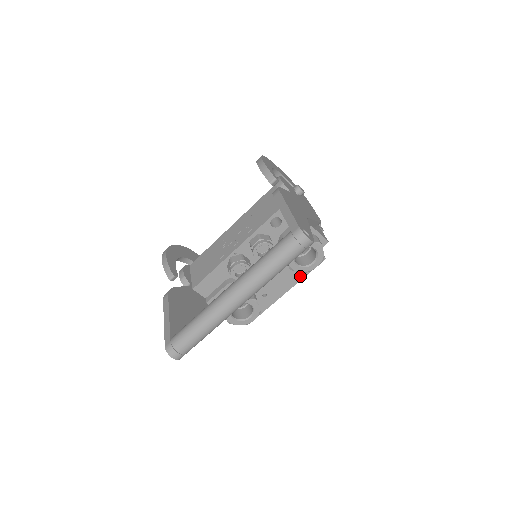
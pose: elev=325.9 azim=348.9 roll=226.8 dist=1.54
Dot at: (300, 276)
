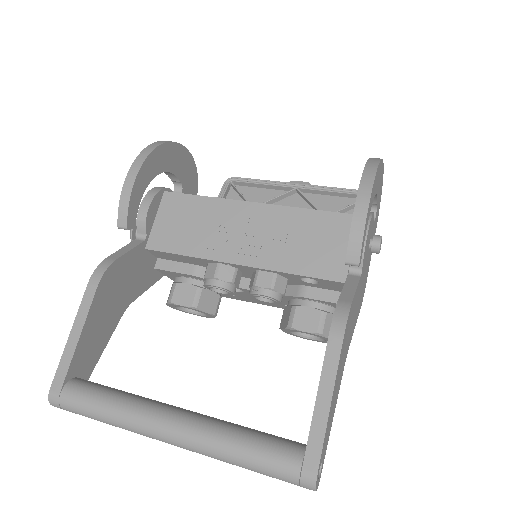
Dot at: occluded
